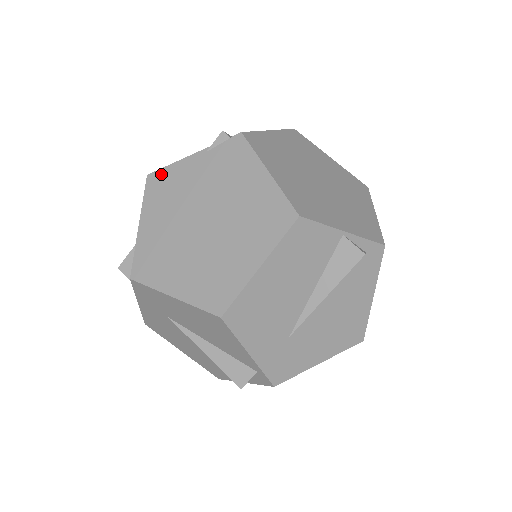
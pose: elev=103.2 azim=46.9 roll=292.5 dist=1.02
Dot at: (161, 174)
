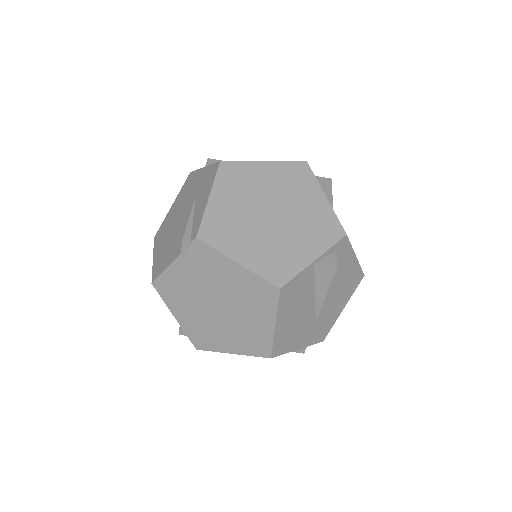
Dot at: (161, 281)
